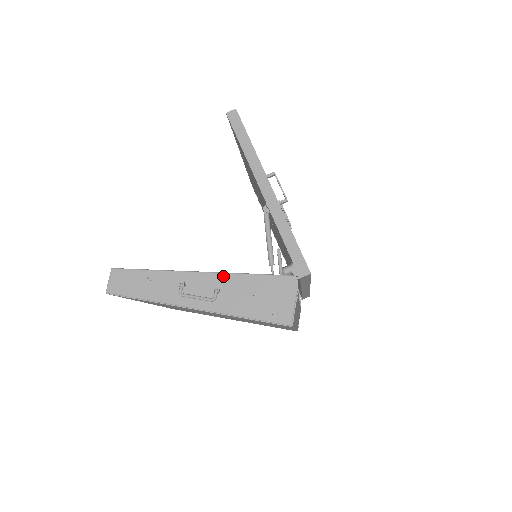
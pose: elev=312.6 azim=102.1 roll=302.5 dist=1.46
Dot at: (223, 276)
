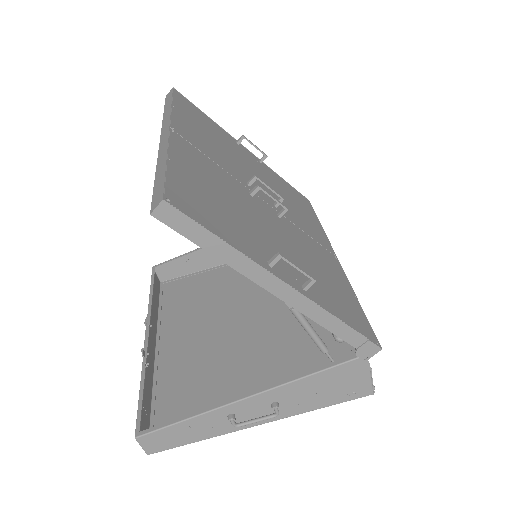
Dot at: (274, 391)
